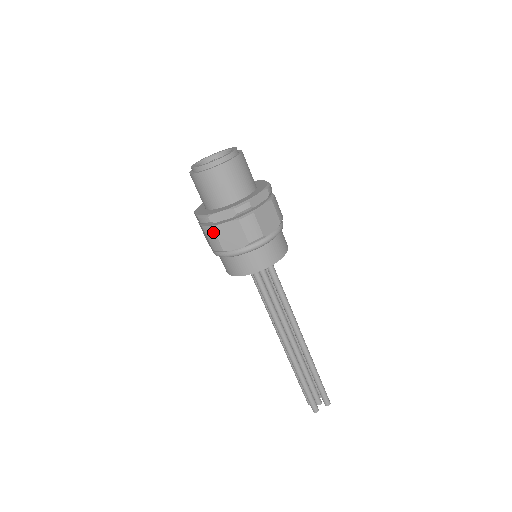
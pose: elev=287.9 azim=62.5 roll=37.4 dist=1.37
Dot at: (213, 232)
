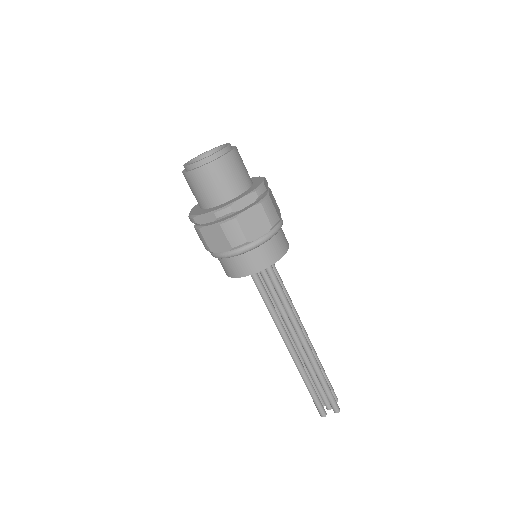
Dot at: (200, 233)
